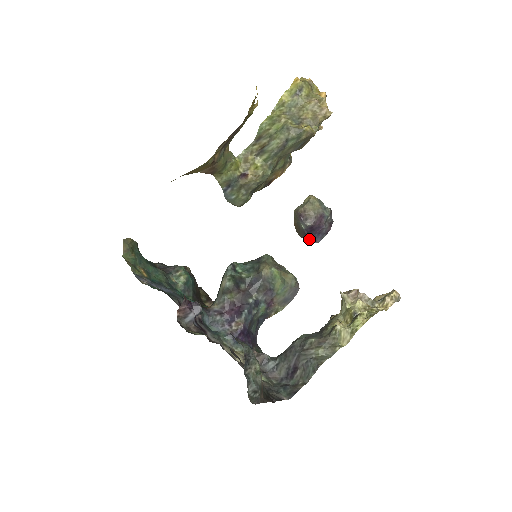
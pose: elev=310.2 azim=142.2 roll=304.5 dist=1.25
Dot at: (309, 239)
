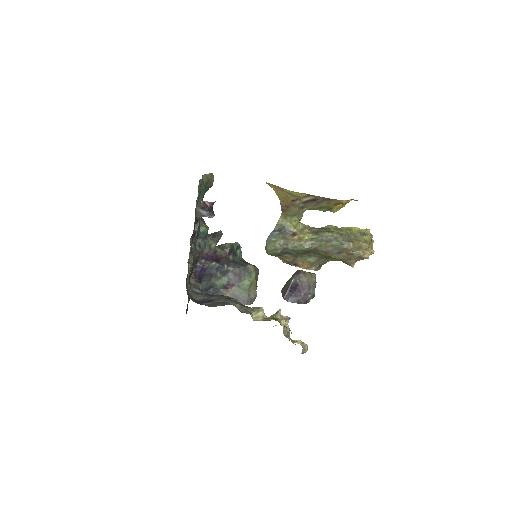
Dot at: (286, 294)
